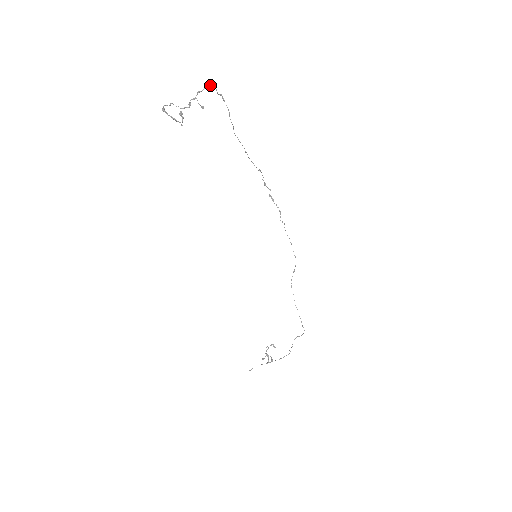
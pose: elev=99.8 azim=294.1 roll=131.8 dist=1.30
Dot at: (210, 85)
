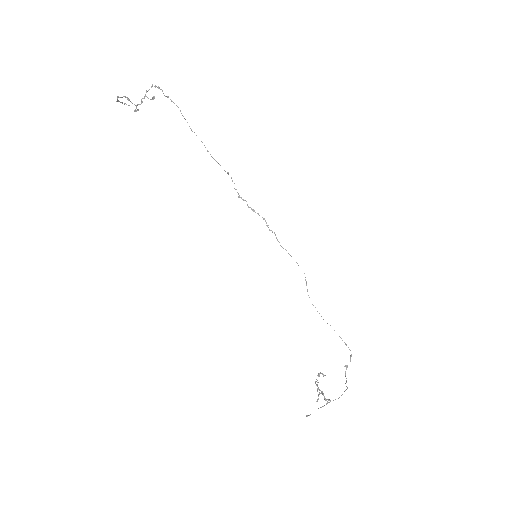
Dot at: (155, 86)
